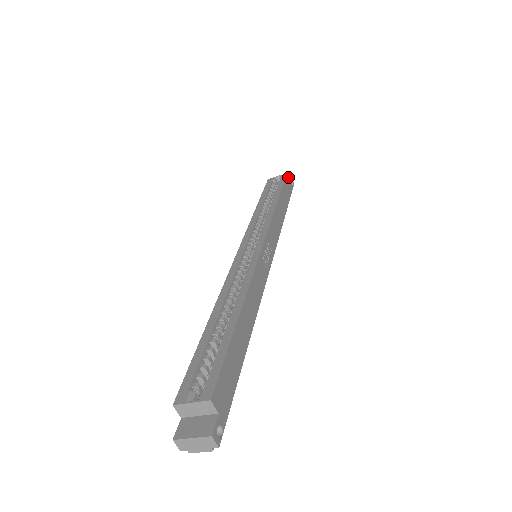
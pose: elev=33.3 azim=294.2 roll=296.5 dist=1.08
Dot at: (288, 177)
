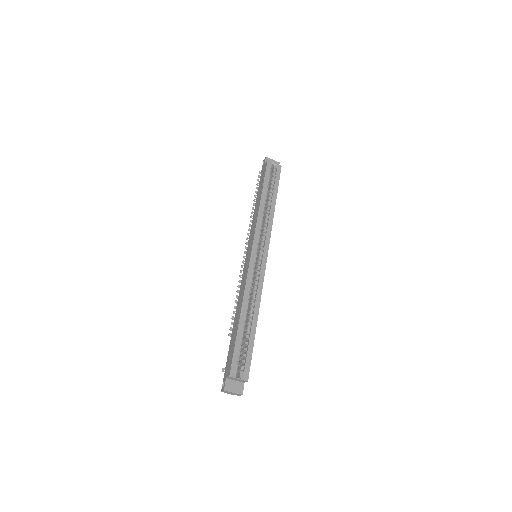
Dot at: (280, 168)
